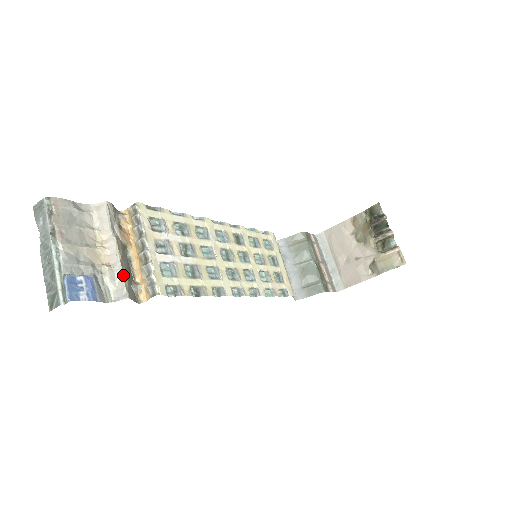
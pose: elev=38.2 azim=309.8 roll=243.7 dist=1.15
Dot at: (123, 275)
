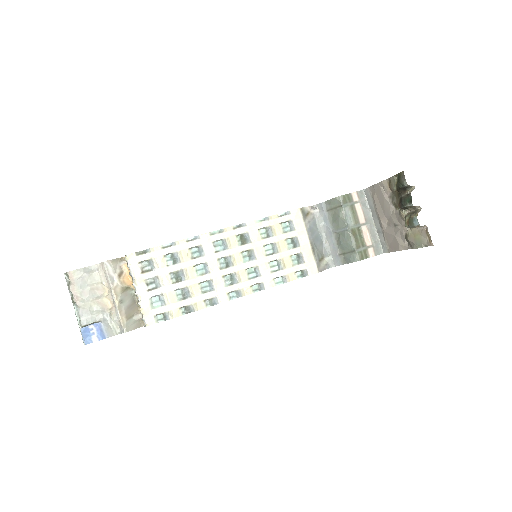
Dot at: (121, 317)
